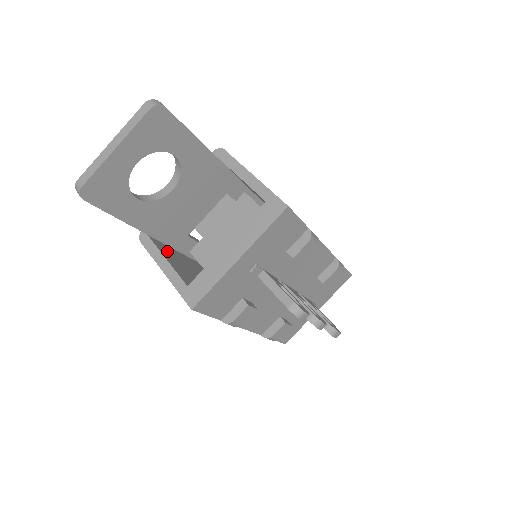
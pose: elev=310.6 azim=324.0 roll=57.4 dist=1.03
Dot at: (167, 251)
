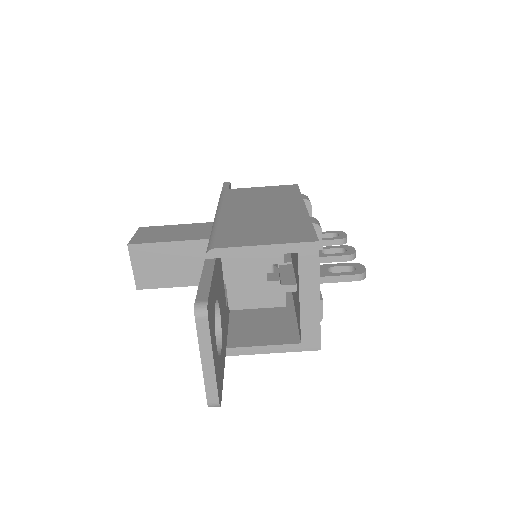
Dot at: (242, 337)
